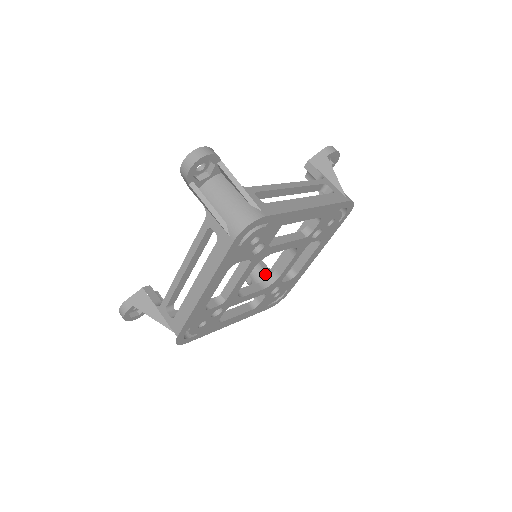
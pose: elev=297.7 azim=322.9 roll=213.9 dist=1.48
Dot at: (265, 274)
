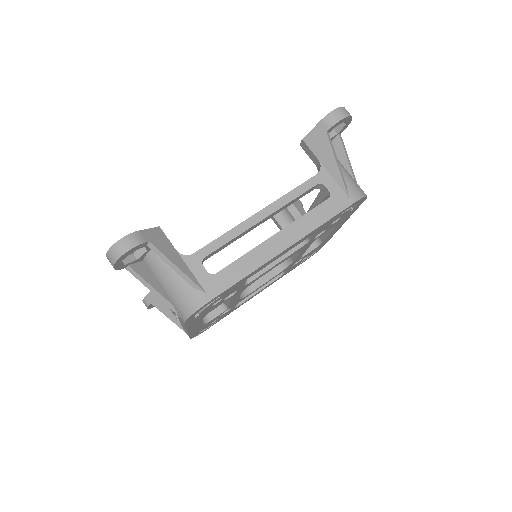
Dot at: occluded
